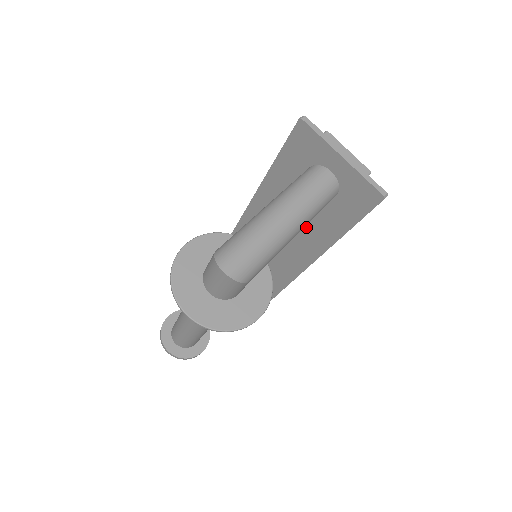
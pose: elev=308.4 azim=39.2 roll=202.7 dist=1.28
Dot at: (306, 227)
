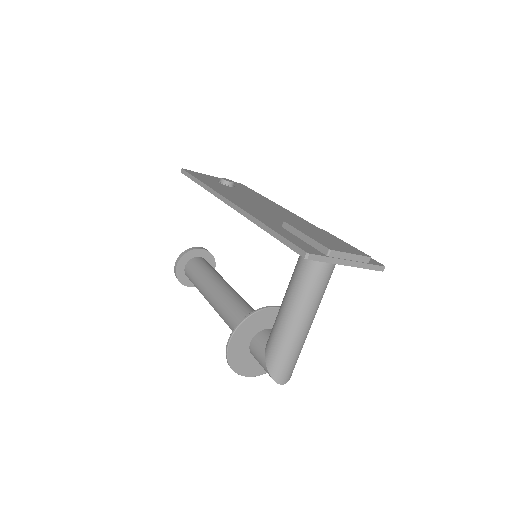
Dot at: occluded
